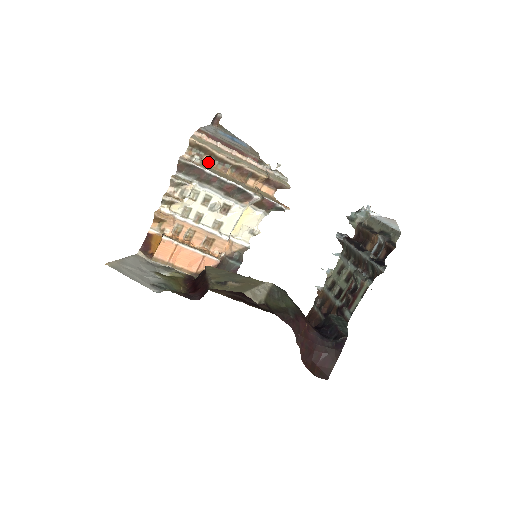
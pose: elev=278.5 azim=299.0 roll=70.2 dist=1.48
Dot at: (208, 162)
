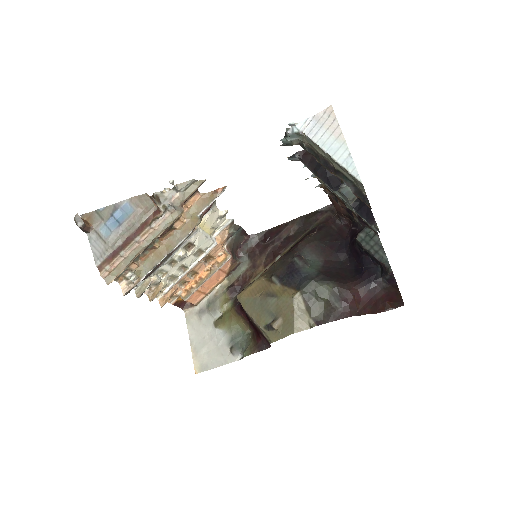
Dot at: (137, 263)
